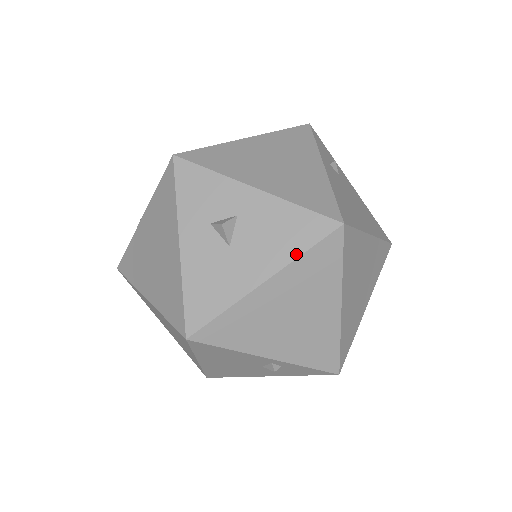
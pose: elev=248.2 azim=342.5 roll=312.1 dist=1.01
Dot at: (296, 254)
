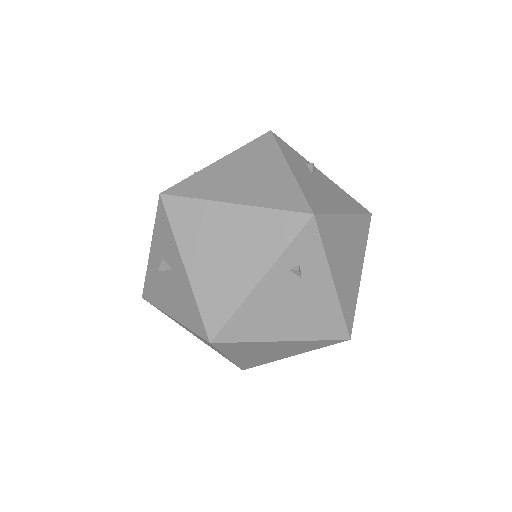
Dot at: (187, 325)
